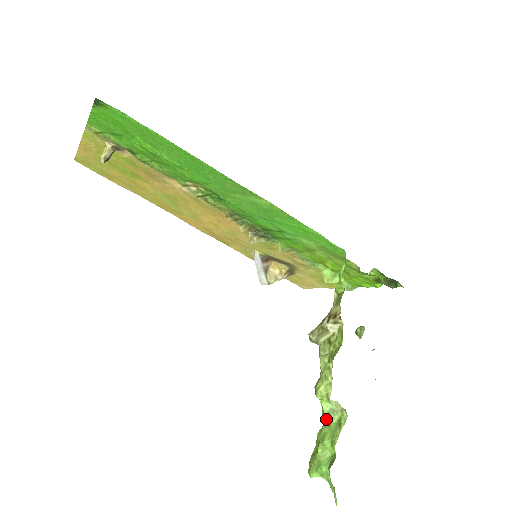
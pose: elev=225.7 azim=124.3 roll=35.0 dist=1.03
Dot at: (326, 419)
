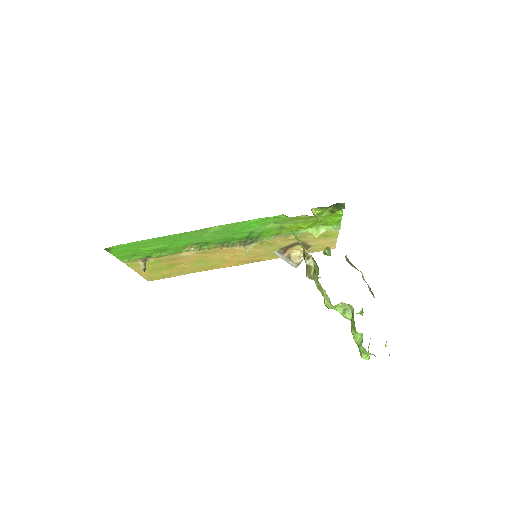
Dot at: (346, 318)
